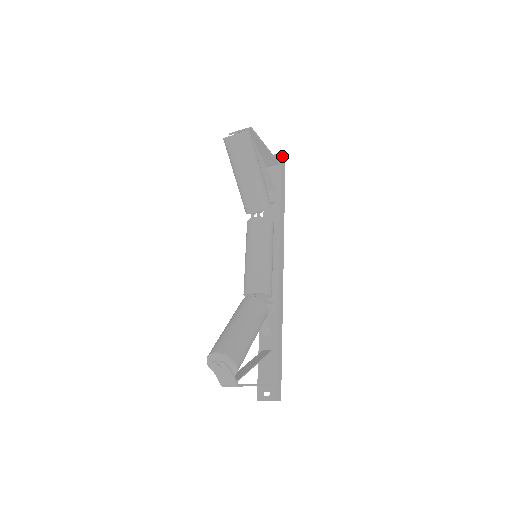
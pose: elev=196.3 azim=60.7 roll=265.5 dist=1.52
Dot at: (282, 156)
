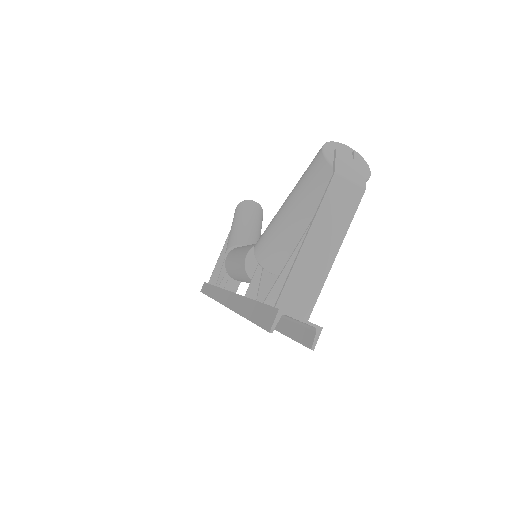
Dot at: occluded
